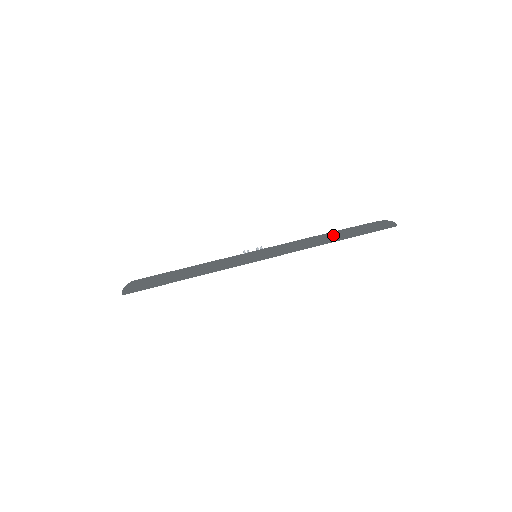
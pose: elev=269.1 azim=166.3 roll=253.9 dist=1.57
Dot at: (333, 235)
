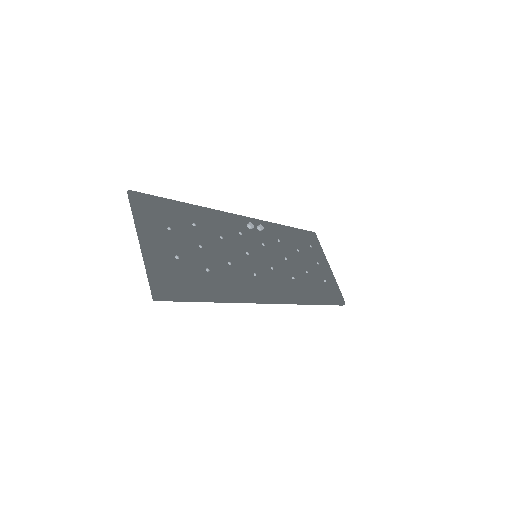
Dot at: (313, 299)
